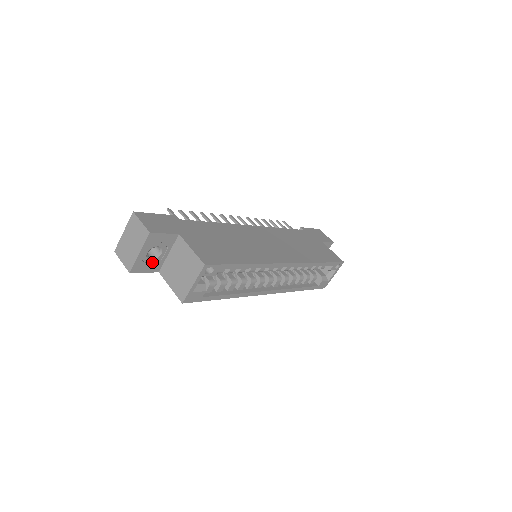
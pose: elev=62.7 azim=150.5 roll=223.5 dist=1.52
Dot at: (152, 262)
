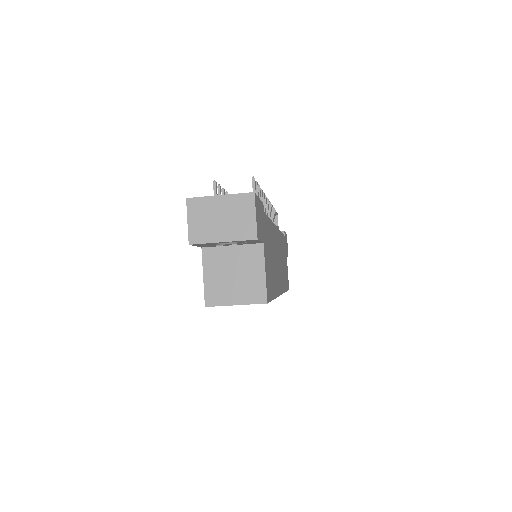
Dot at: (214, 244)
